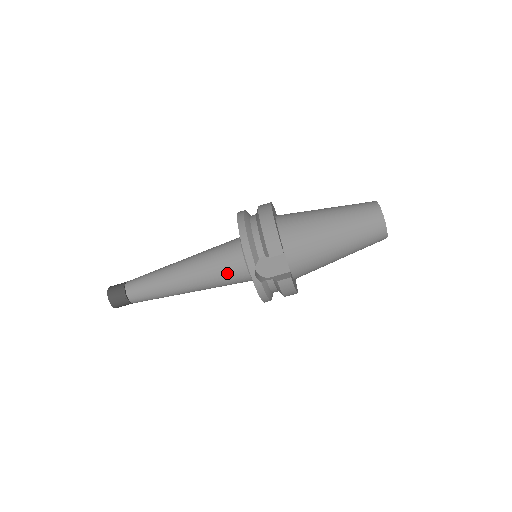
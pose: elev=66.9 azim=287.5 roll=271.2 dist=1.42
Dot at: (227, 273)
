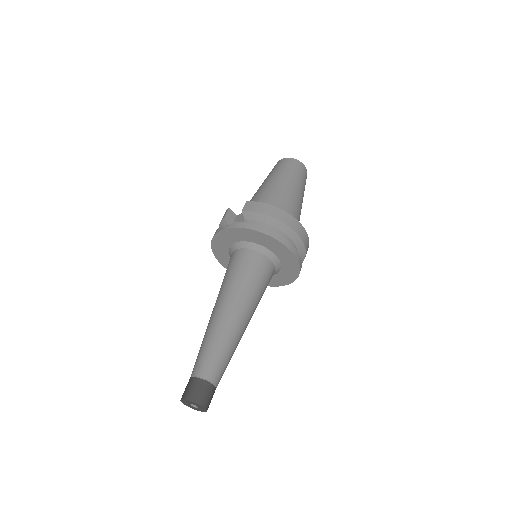
Dot at: (233, 267)
